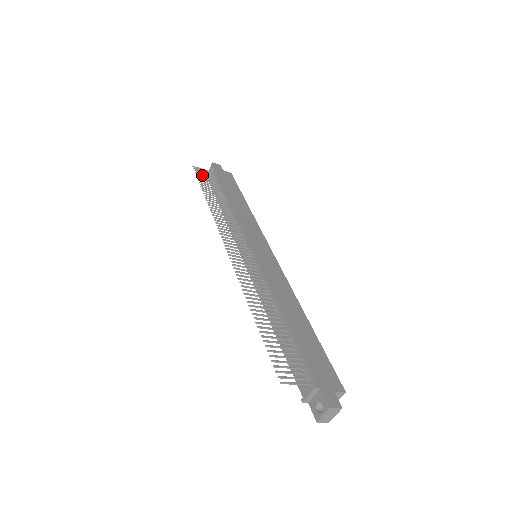
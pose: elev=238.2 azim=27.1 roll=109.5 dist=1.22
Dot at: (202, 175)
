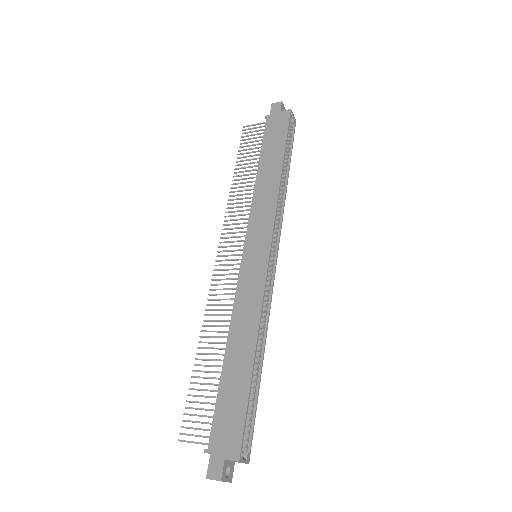
Dot at: occluded
